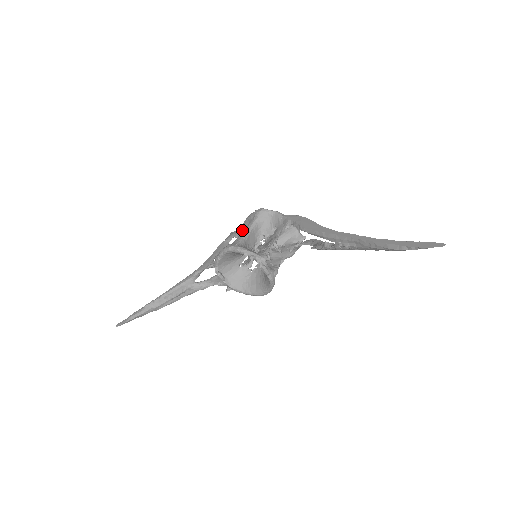
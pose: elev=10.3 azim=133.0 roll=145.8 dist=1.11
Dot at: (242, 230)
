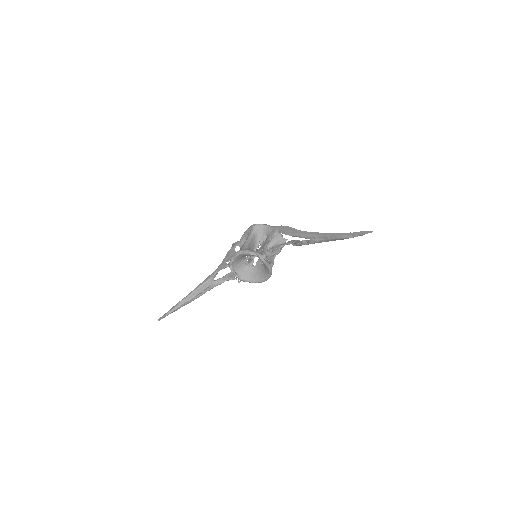
Dot at: (242, 240)
